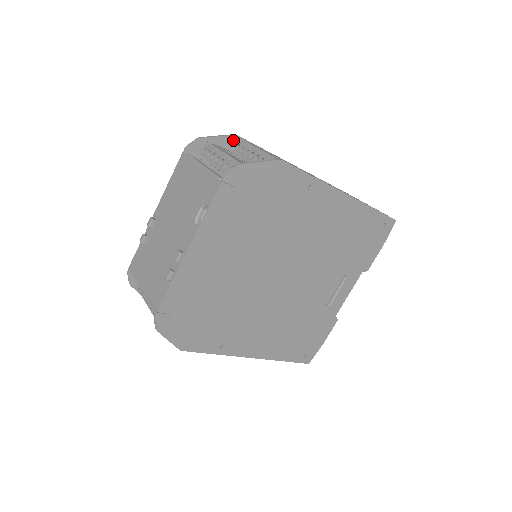
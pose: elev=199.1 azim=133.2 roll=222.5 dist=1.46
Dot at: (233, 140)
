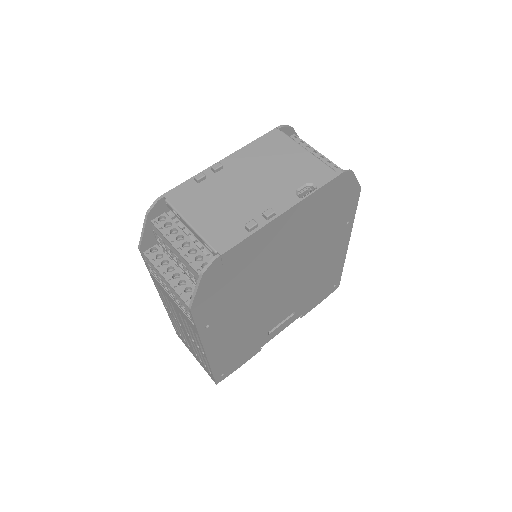
Dot at: occluded
